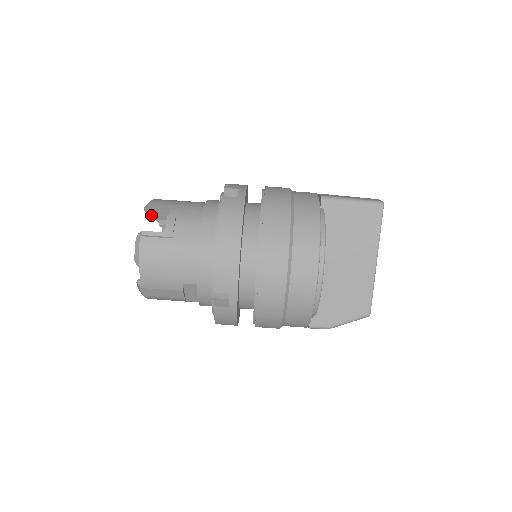
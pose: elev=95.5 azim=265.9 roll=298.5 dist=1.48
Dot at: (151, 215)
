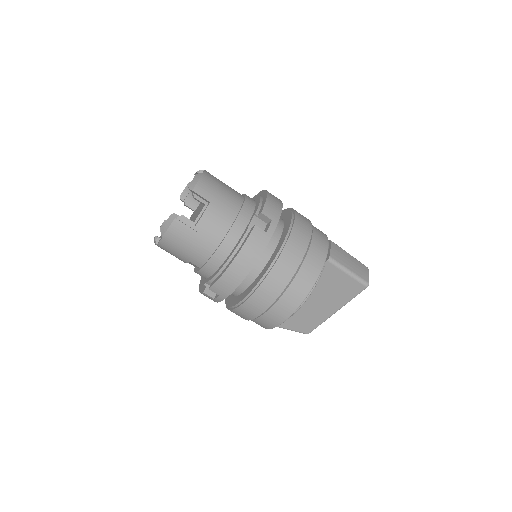
Dot at: (192, 193)
